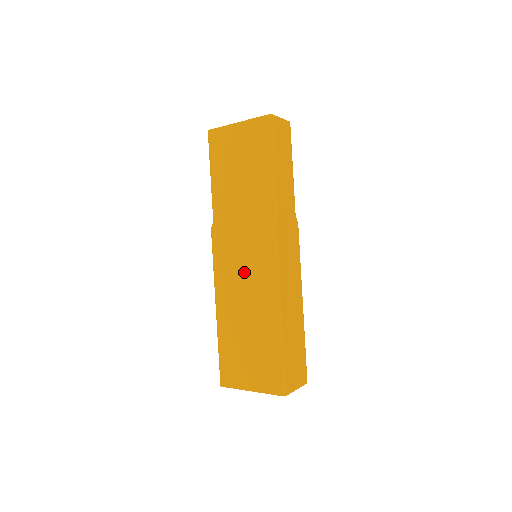
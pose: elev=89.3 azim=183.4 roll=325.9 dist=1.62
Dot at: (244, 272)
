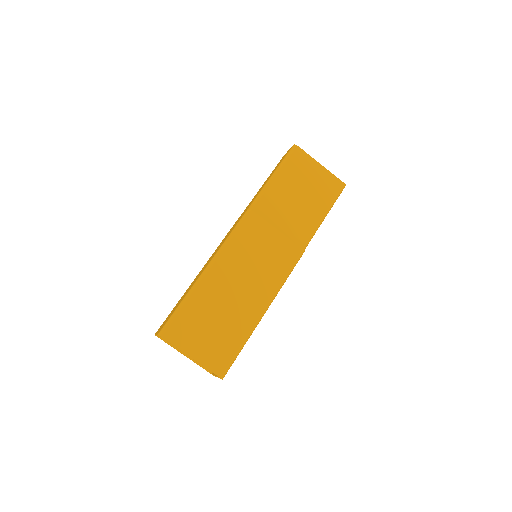
Dot at: (256, 264)
